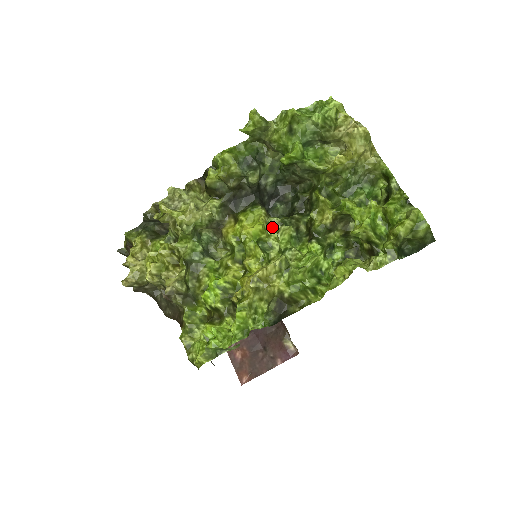
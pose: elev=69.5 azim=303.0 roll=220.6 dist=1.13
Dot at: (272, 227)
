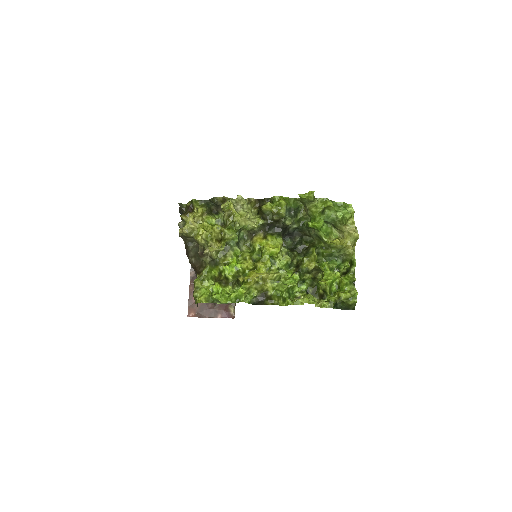
Dot at: (281, 253)
